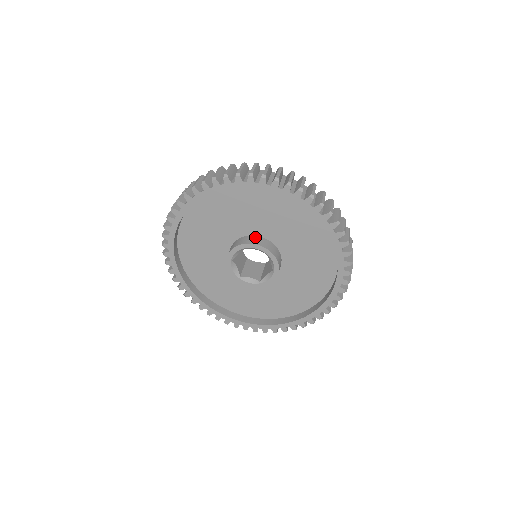
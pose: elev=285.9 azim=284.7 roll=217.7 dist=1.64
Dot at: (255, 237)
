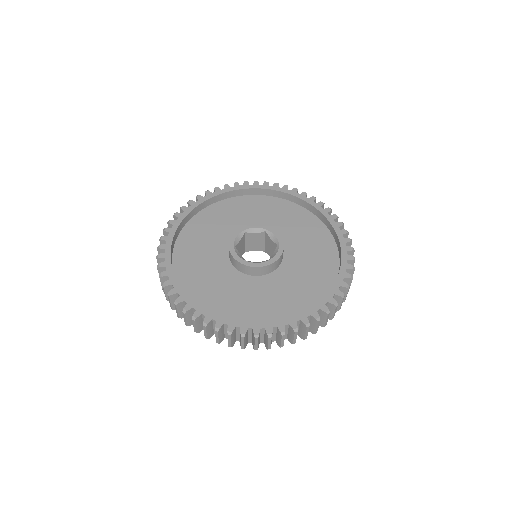
Dot at: occluded
